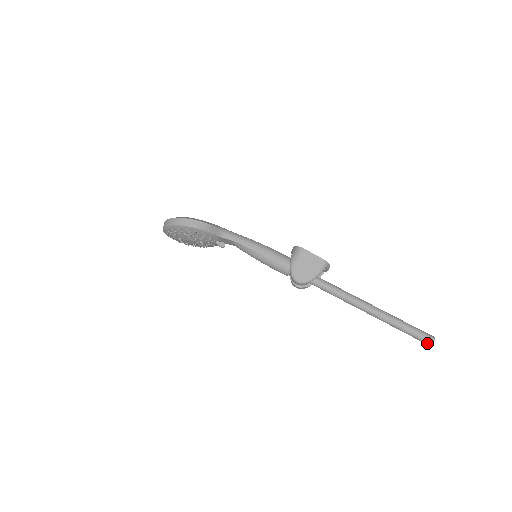
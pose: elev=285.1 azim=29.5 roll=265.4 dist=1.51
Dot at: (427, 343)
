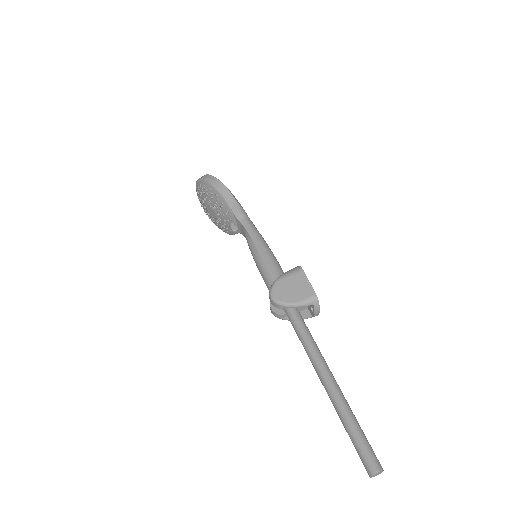
Dot at: (368, 469)
